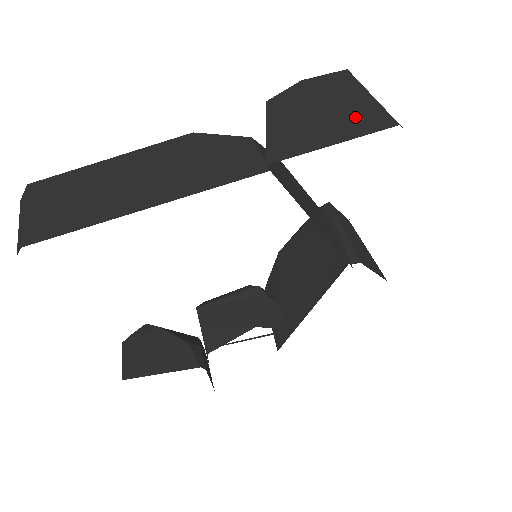
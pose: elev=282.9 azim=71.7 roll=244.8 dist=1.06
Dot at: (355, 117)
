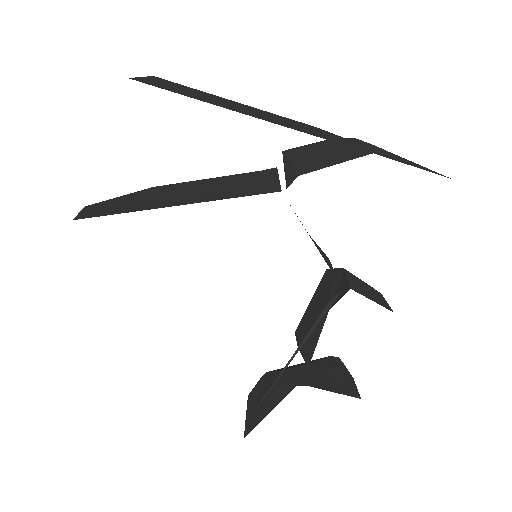
Dot at: occluded
